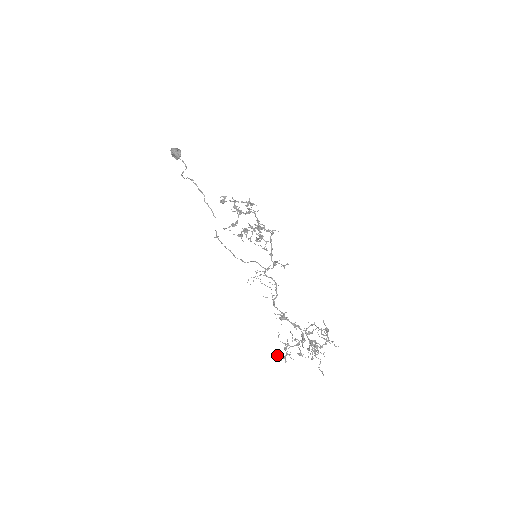
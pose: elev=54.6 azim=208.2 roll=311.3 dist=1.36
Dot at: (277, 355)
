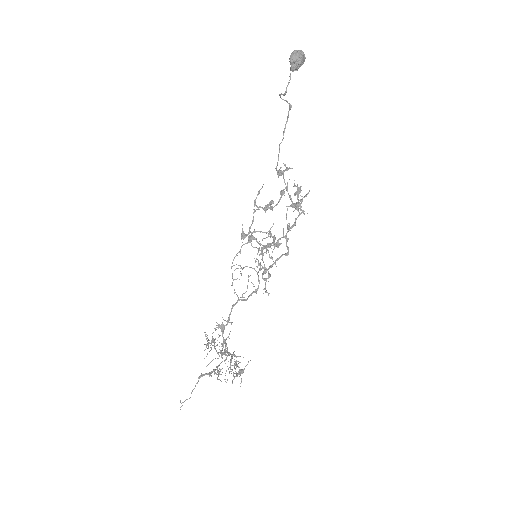
Dot at: (206, 336)
